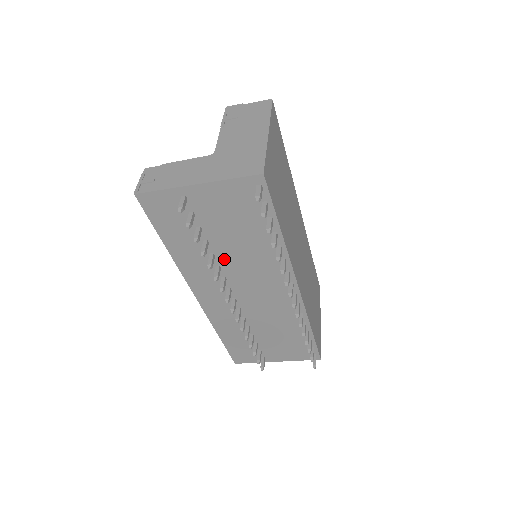
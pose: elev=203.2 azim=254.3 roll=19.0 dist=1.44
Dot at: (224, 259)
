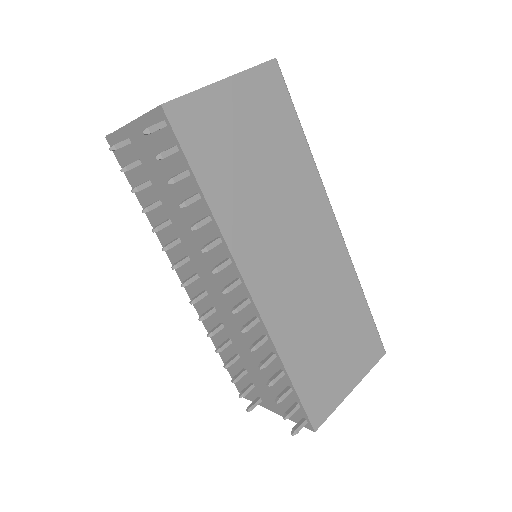
Dot at: (179, 229)
